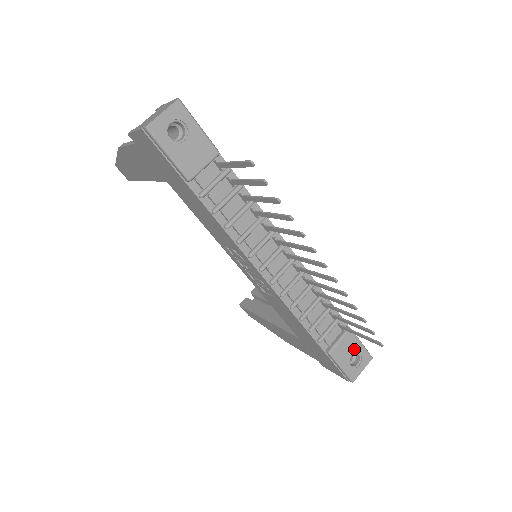
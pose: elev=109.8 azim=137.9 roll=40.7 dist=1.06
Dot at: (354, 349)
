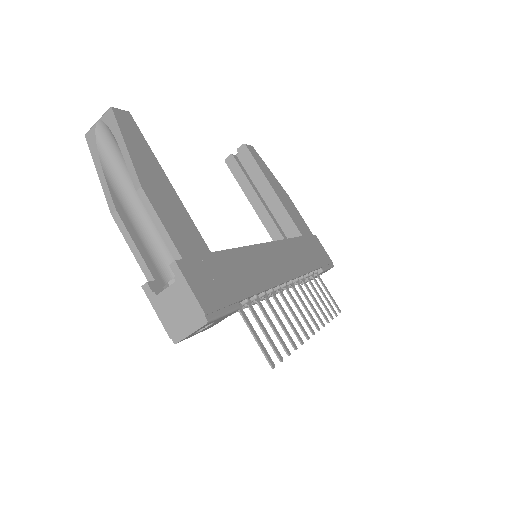
Dot at: occluded
